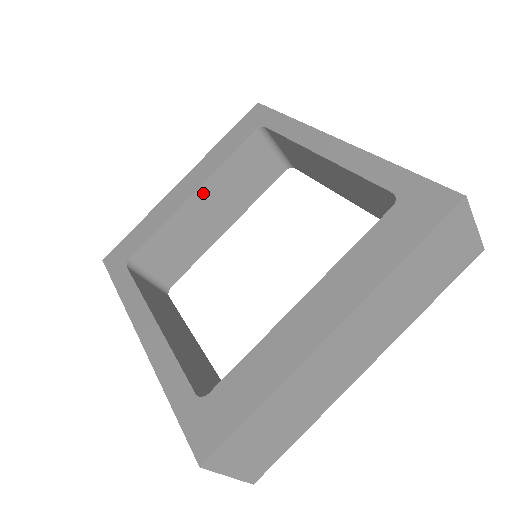
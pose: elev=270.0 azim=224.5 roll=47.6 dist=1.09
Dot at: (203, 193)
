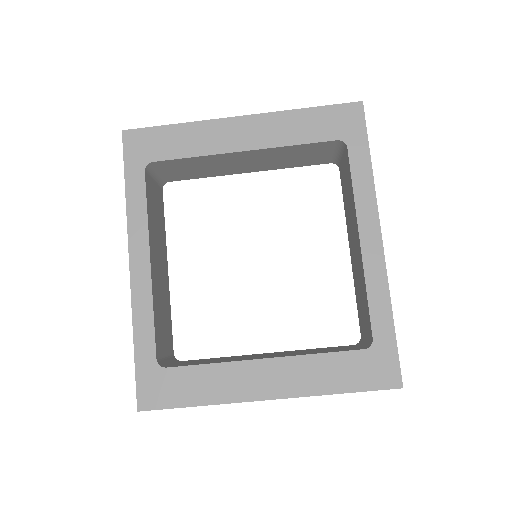
Dot at: (253, 153)
